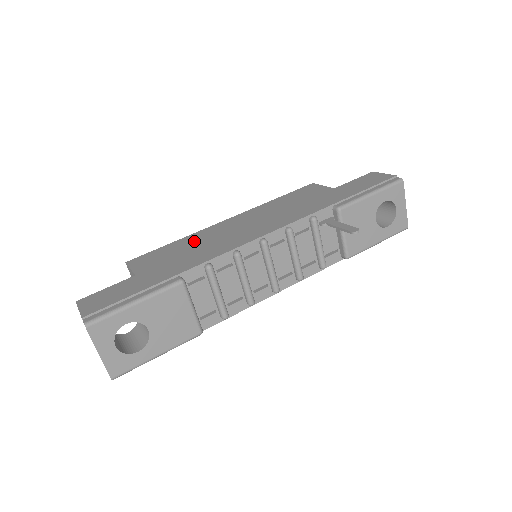
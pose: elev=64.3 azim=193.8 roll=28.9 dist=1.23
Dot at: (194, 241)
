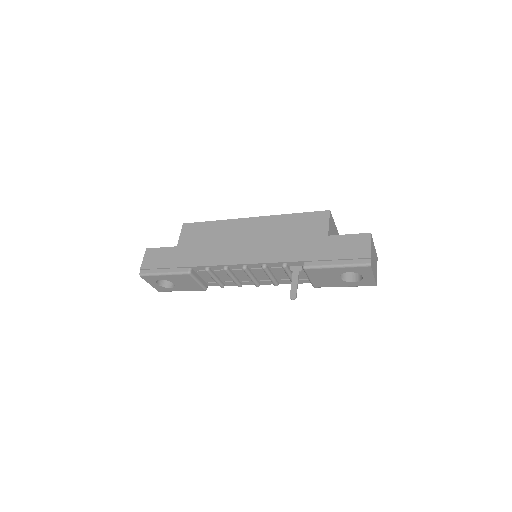
Dot at: (219, 232)
